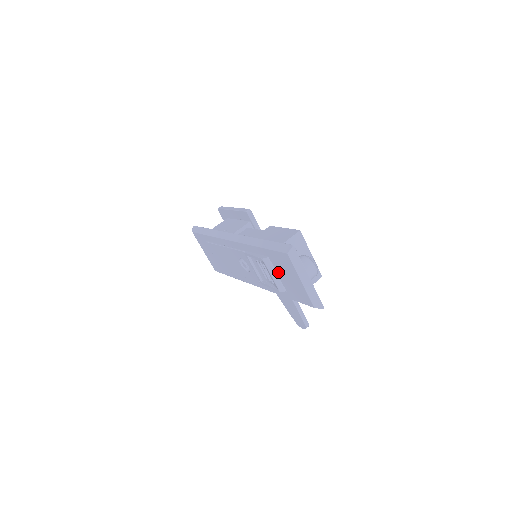
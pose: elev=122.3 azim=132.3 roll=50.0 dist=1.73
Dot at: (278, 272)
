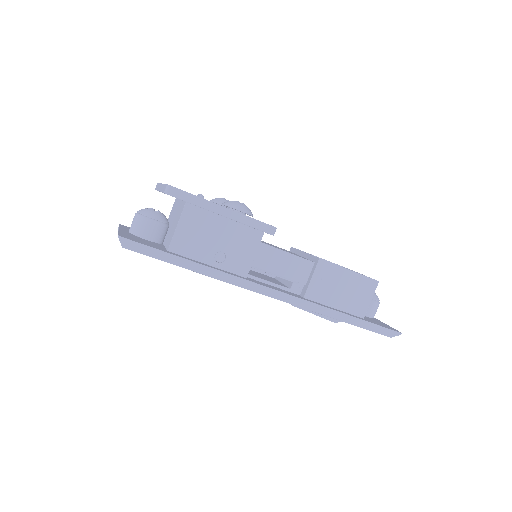
Dot at: occluded
